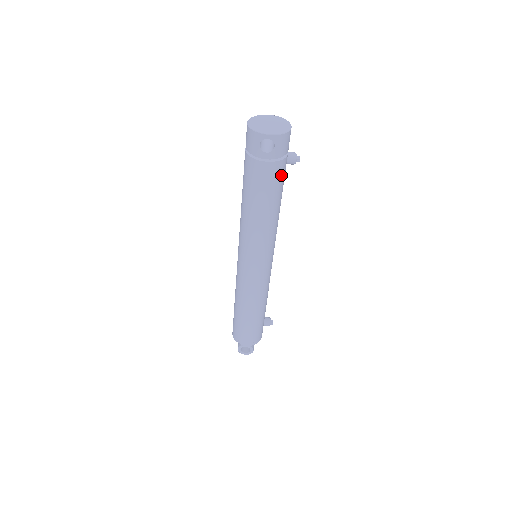
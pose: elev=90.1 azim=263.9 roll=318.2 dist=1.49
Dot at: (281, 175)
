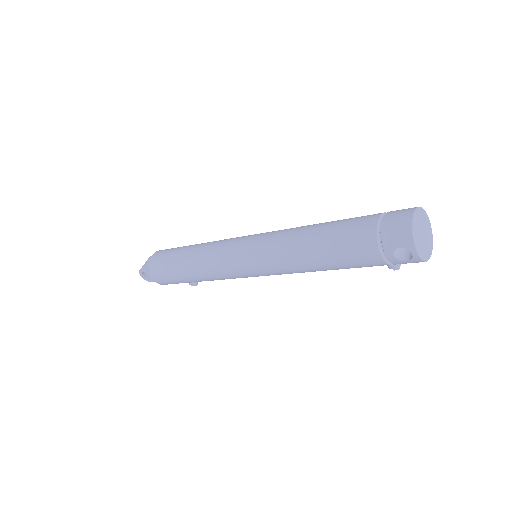
Dot at: (371, 266)
